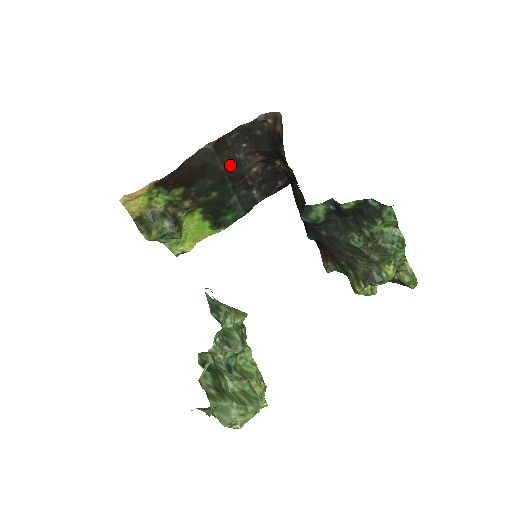
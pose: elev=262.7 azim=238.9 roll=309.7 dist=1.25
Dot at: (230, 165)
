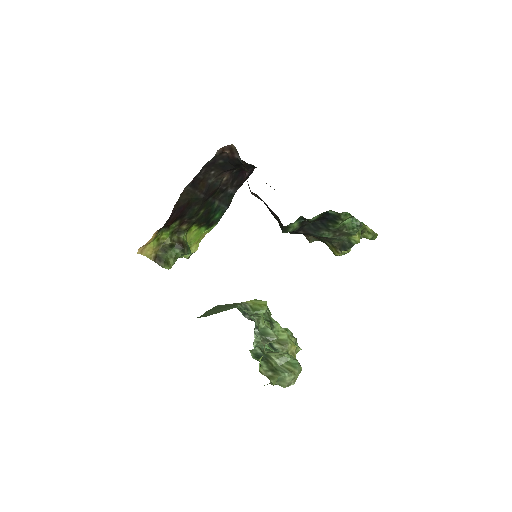
Dot at: (207, 190)
